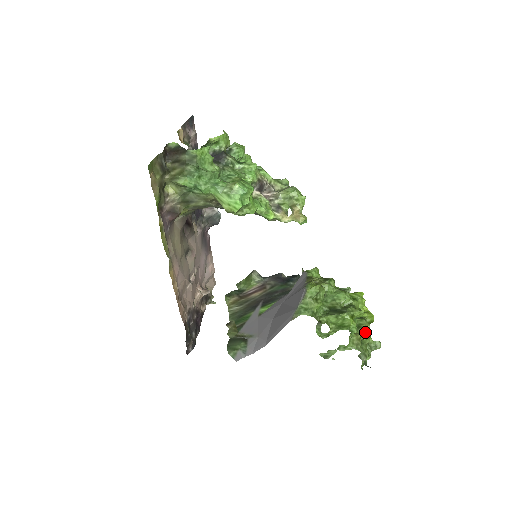
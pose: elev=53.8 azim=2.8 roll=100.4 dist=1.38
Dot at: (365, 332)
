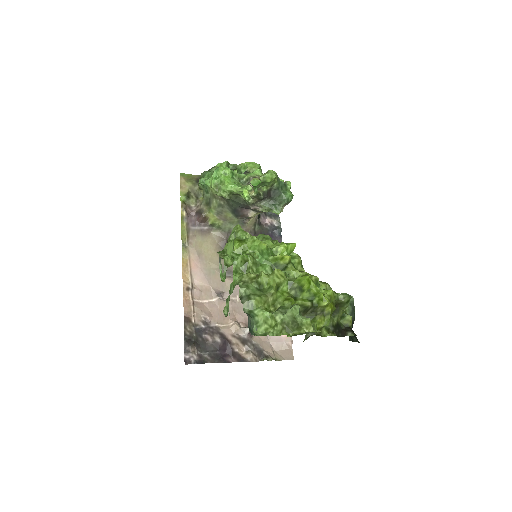
Dot at: (266, 274)
